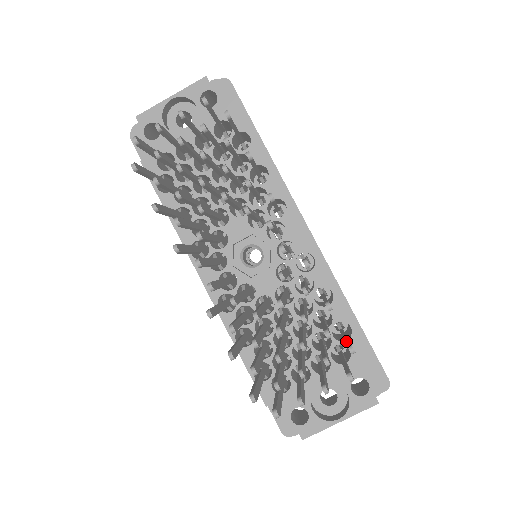
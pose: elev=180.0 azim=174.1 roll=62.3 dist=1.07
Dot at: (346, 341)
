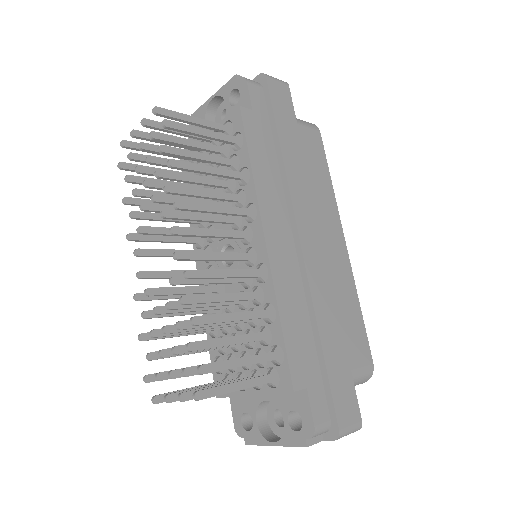
Dot at: occluded
